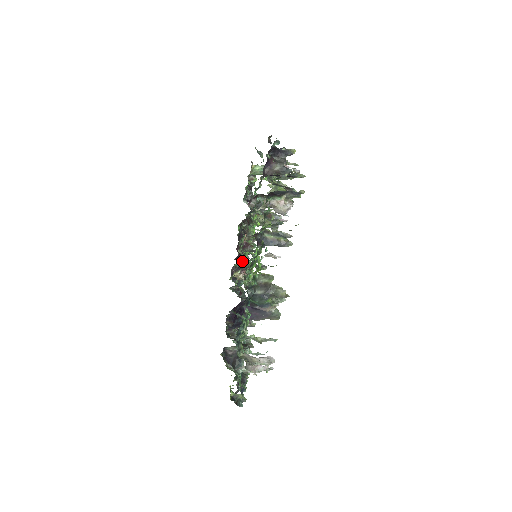
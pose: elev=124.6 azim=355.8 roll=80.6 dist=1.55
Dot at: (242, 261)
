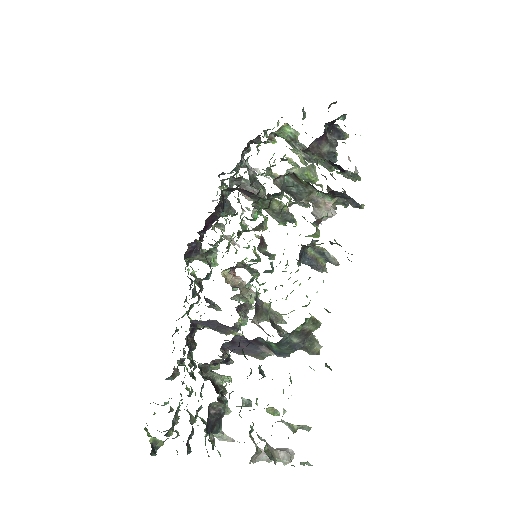
Dot at: (218, 245)
